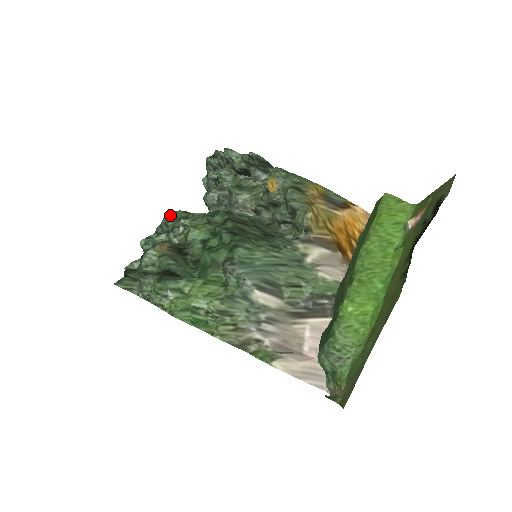
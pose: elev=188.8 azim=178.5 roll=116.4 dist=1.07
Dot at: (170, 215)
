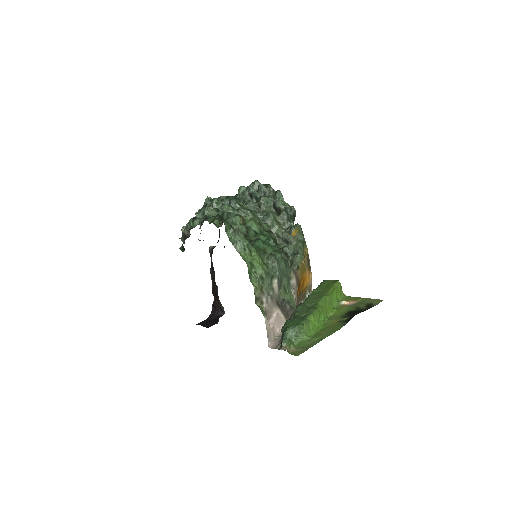
Dot at: (238, 200)
